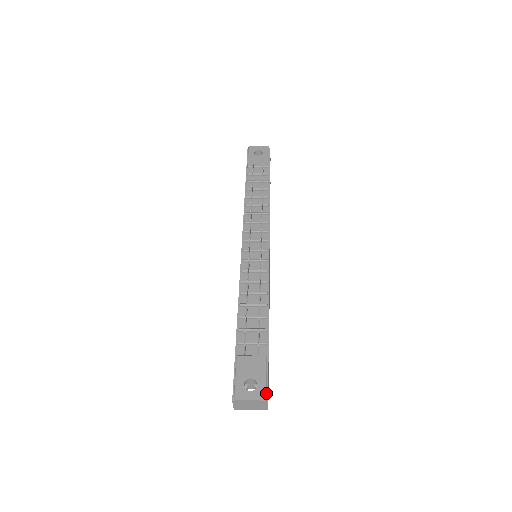
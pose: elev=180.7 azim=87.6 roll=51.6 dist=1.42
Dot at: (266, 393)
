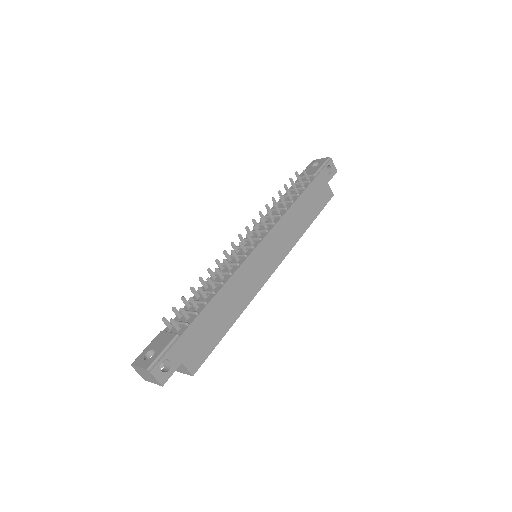
Dot at: (152, 364)
